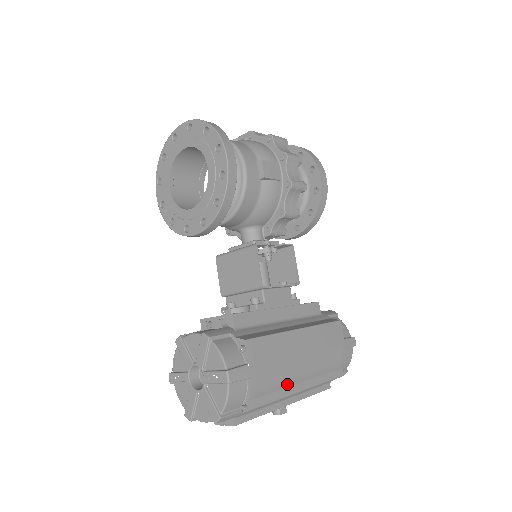
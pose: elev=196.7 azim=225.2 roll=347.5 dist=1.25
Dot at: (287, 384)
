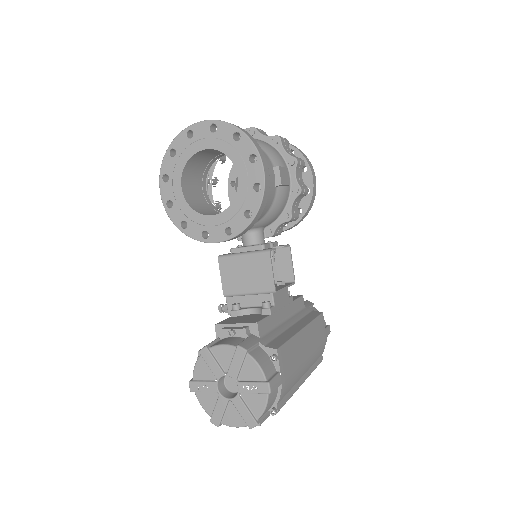
Dot at: (297, 380)
